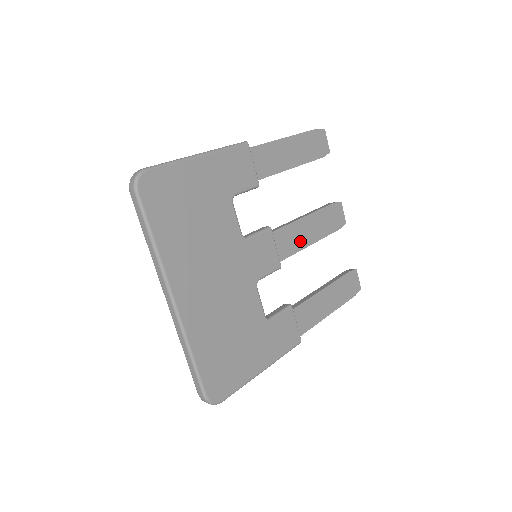
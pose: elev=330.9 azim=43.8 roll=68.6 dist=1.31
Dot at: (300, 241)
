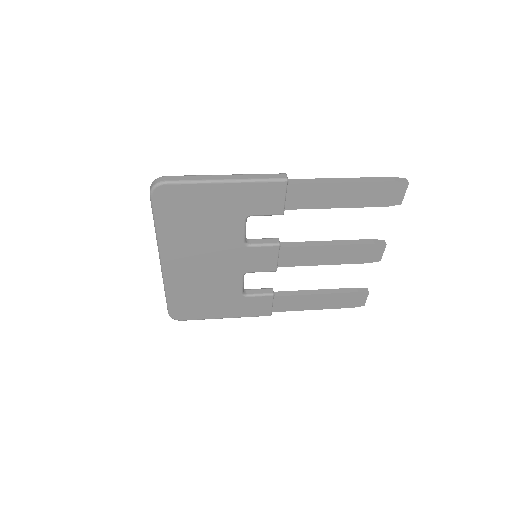
Dot at: (310, 260)
